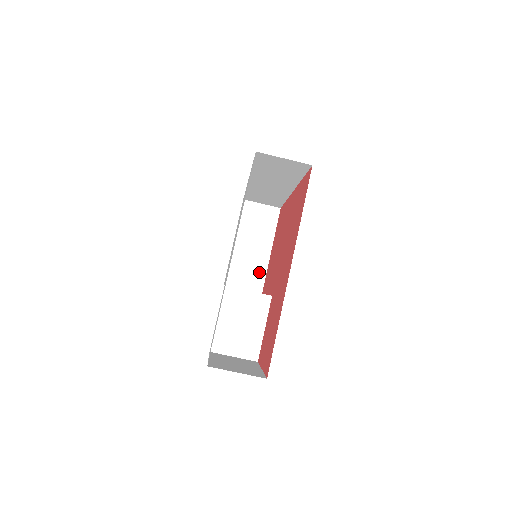
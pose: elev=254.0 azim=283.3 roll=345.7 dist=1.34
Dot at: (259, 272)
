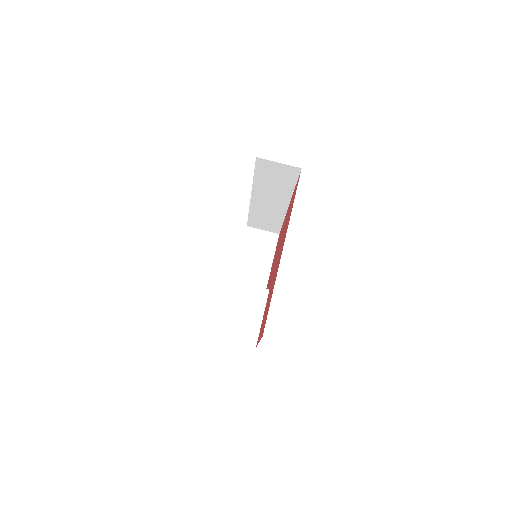
Dot at: occluded
